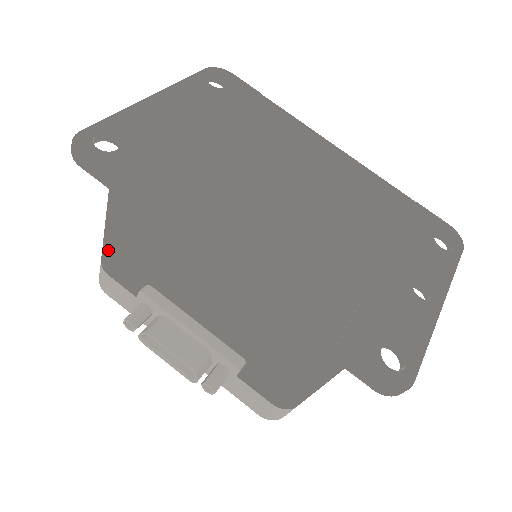
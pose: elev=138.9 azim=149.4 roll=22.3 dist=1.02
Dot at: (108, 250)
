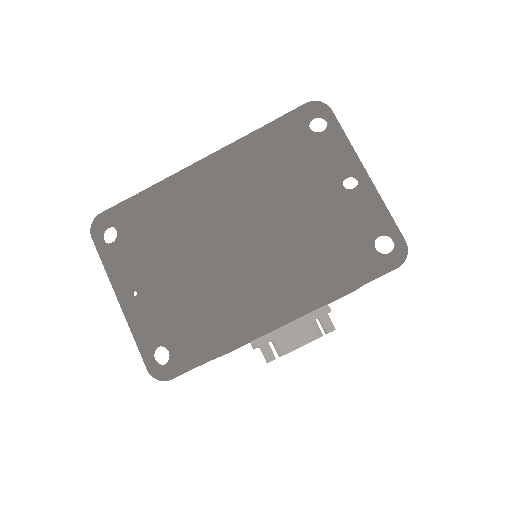
Dot at: occluded
